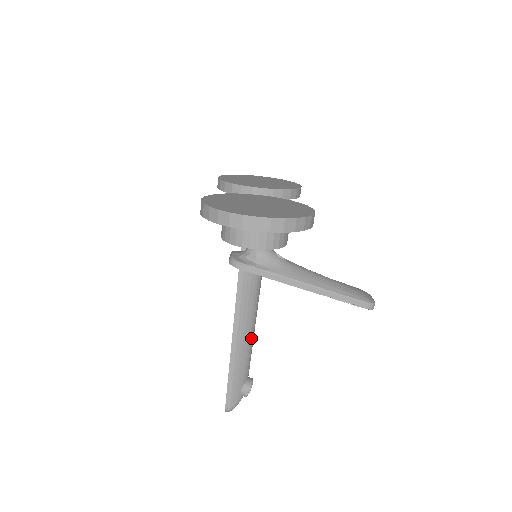
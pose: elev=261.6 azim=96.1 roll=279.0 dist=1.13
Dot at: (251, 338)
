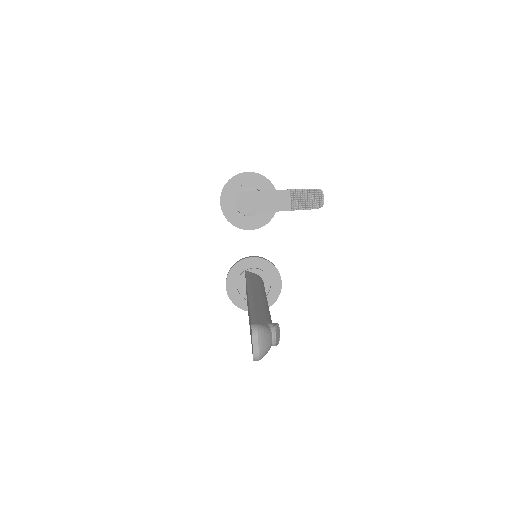
Dot at: (267, 309)
